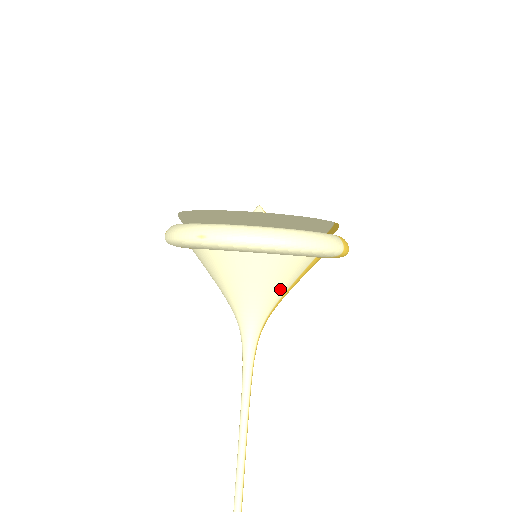
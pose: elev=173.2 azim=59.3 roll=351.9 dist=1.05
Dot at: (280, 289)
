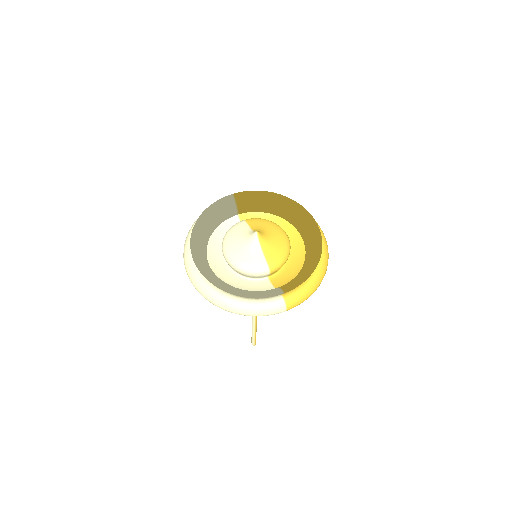
Dot at: occluded
